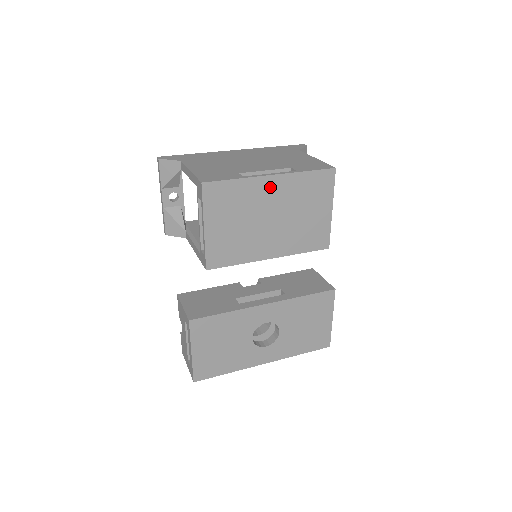
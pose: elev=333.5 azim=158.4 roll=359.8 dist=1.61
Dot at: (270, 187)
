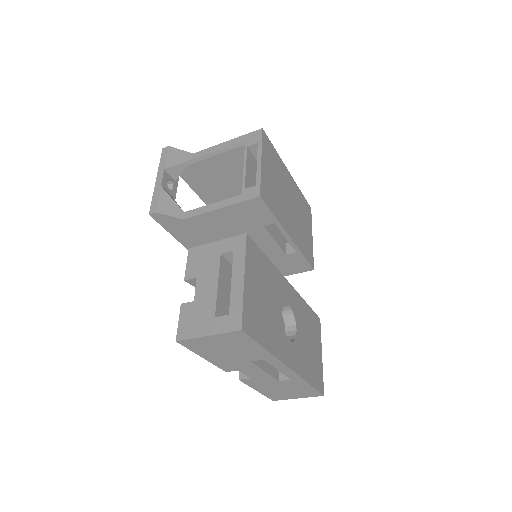
Dot at: (288, 179)
